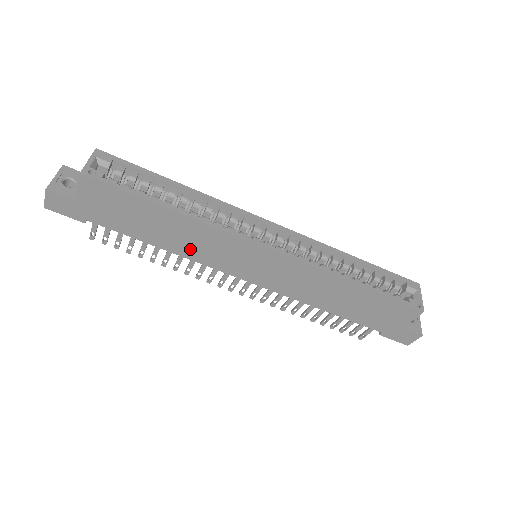
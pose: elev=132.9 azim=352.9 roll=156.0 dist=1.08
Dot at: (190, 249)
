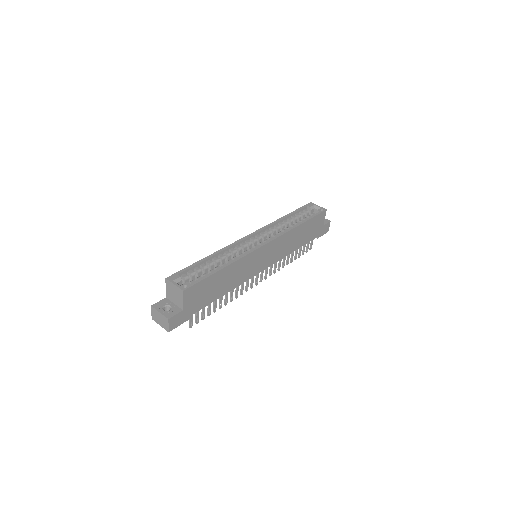
Dot at: (237, 280)
